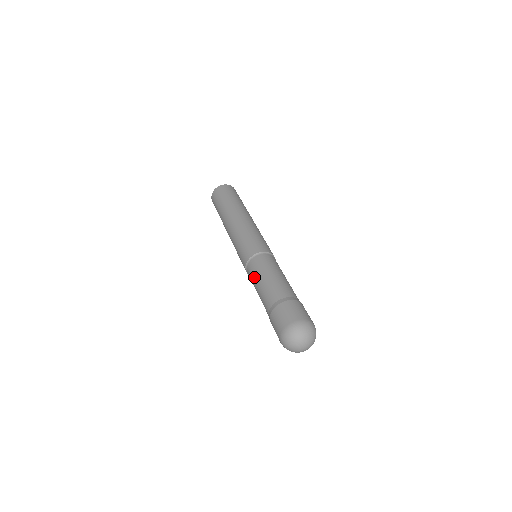
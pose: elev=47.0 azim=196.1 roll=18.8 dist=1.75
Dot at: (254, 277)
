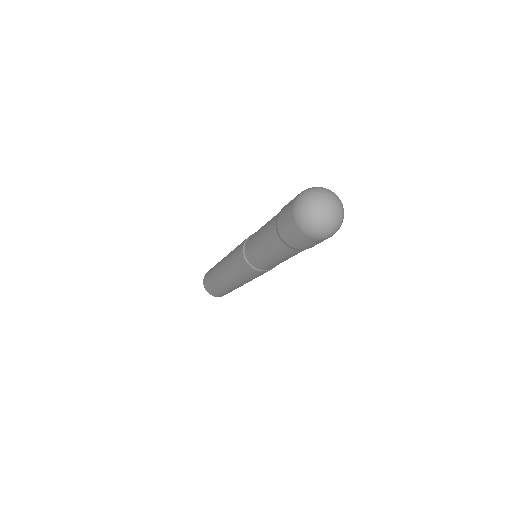
Dot at: (253, 240)
